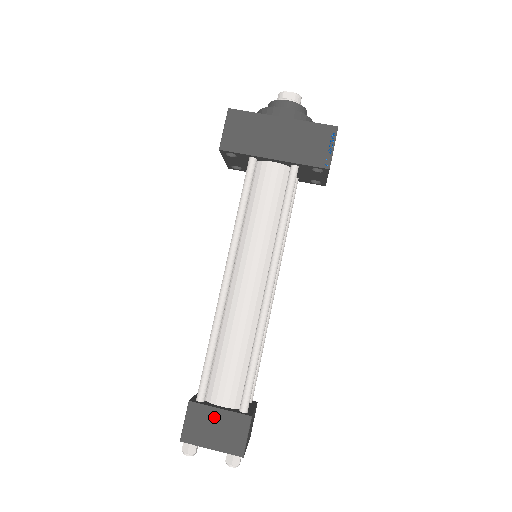
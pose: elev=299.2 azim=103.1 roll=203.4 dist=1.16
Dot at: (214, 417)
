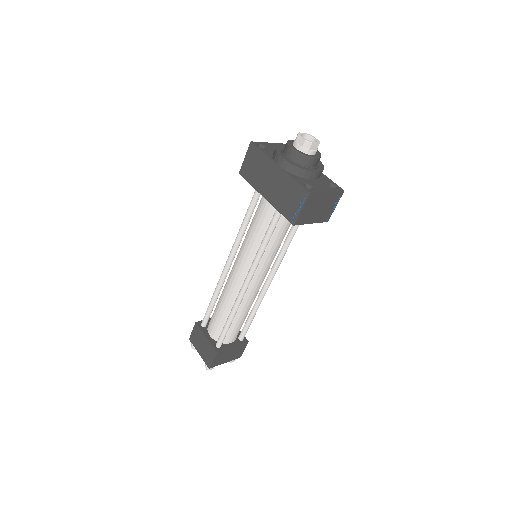
Dot at: (203, 339)
